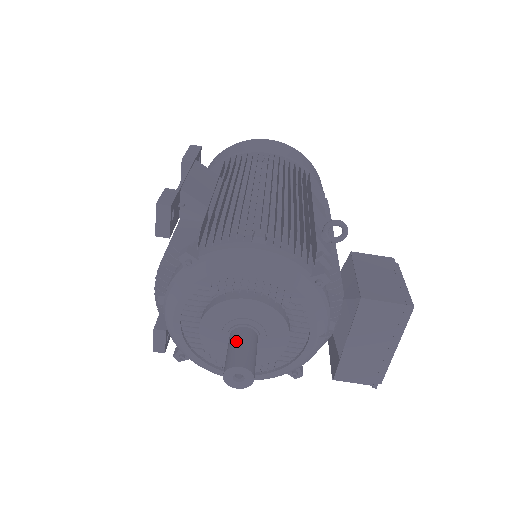
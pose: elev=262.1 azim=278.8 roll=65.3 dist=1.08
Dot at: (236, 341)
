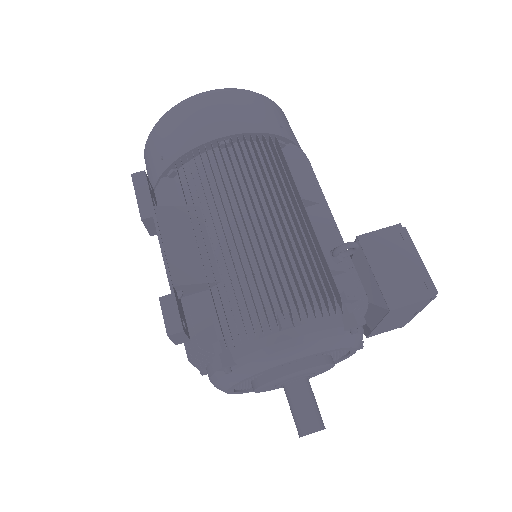
Dot at: (296, 402)
